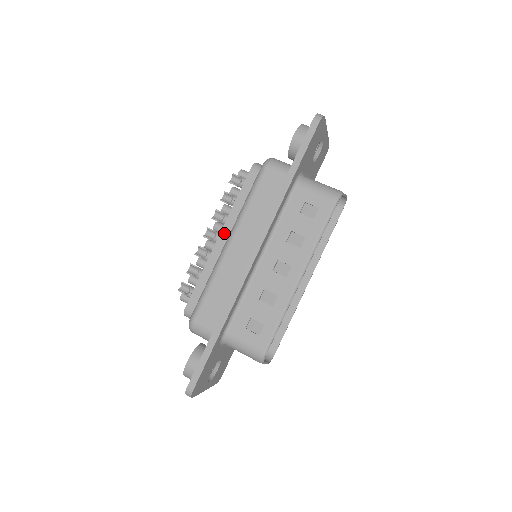
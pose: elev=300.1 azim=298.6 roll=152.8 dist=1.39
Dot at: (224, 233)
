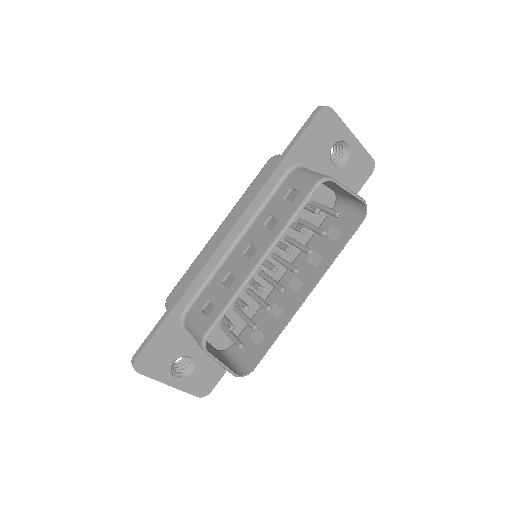
Dot at: occluded
